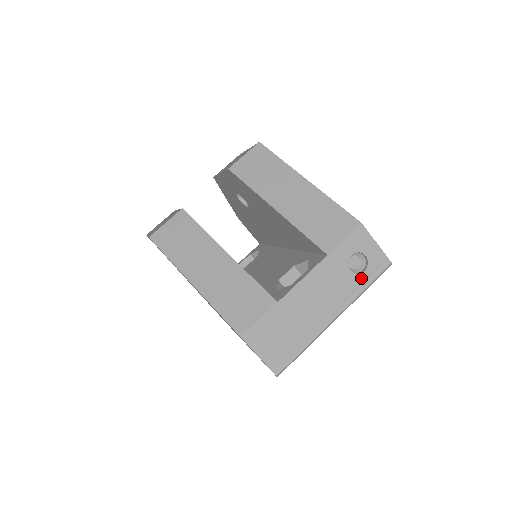
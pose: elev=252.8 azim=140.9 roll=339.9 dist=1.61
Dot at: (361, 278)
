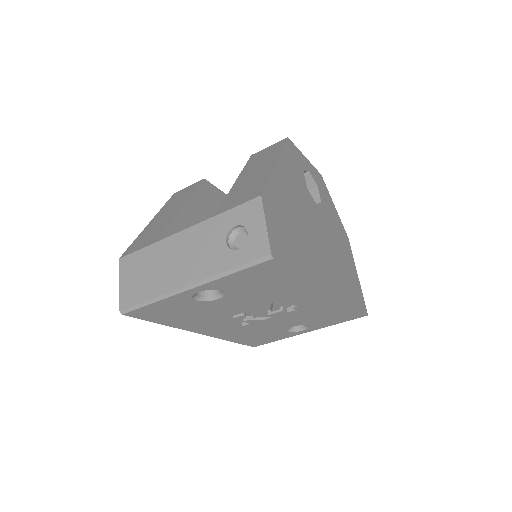
Dot at: (231, 255)
